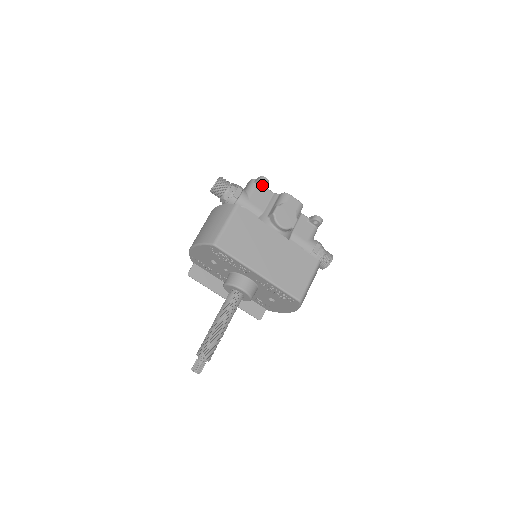
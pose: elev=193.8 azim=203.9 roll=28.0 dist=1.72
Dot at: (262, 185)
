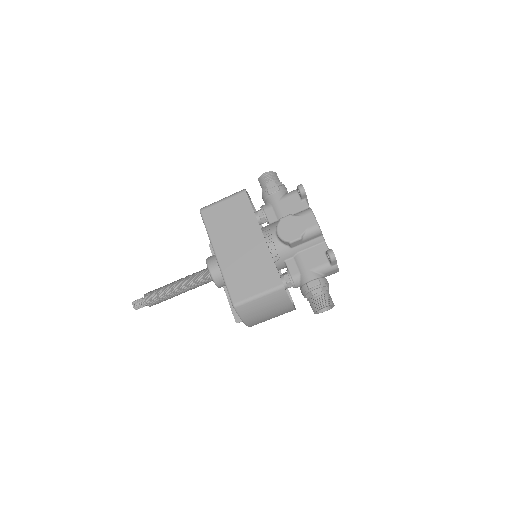
Dot at: occluded
